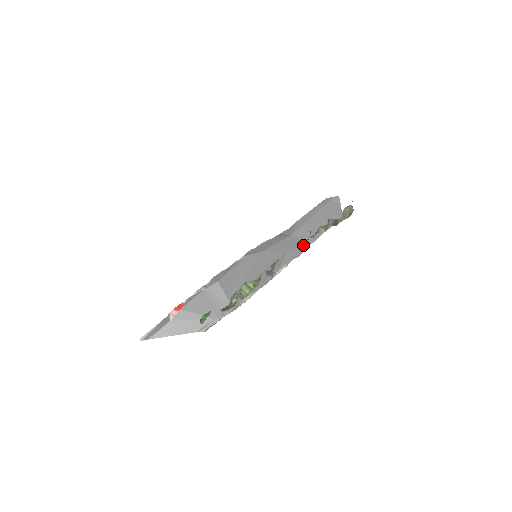
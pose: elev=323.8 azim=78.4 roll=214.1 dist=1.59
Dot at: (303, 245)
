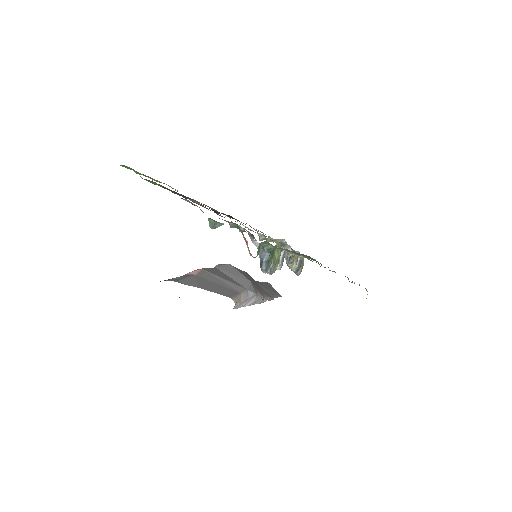
Dot at: occluded
